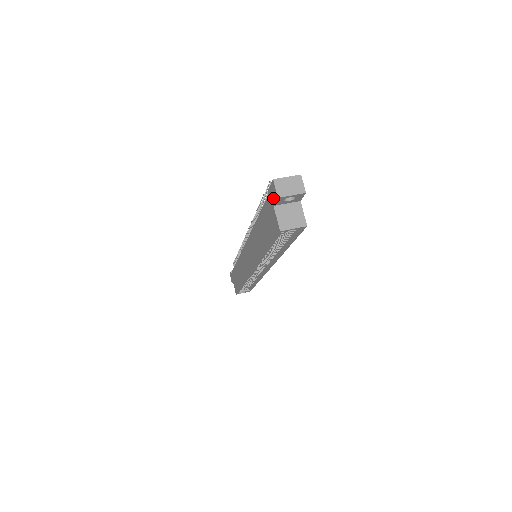
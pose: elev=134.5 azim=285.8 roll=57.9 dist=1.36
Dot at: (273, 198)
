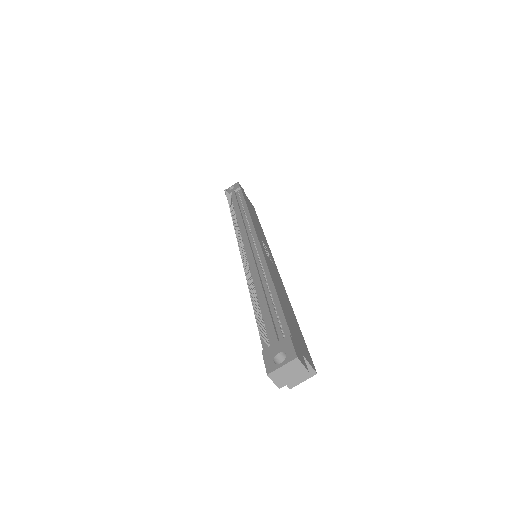
Dot at: occluded
